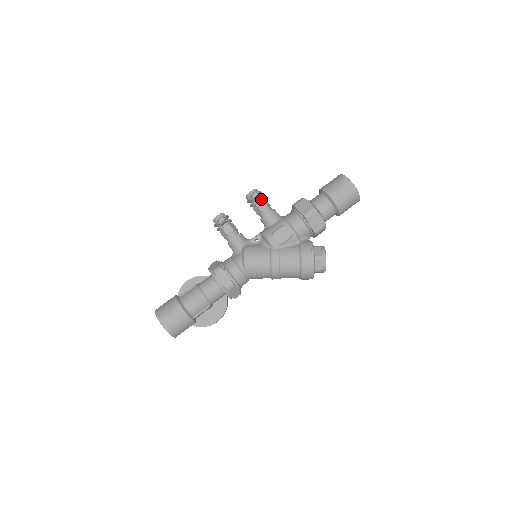
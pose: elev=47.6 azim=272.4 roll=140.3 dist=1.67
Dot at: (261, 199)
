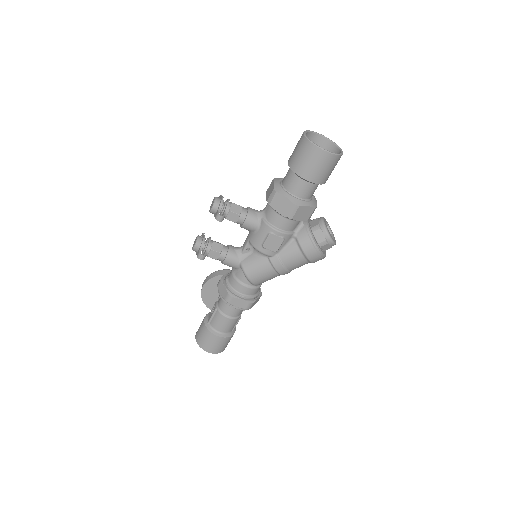
Dot at: (228, 210)
